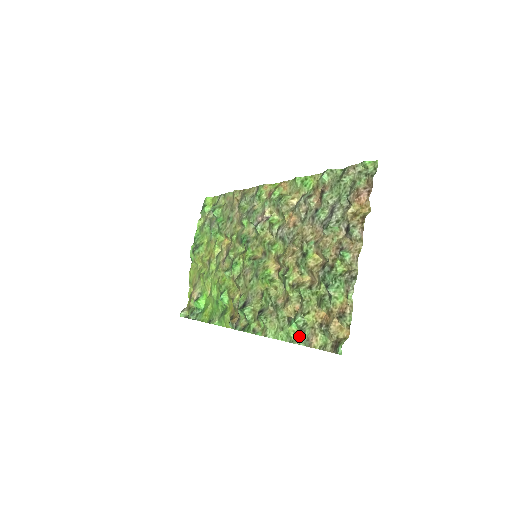
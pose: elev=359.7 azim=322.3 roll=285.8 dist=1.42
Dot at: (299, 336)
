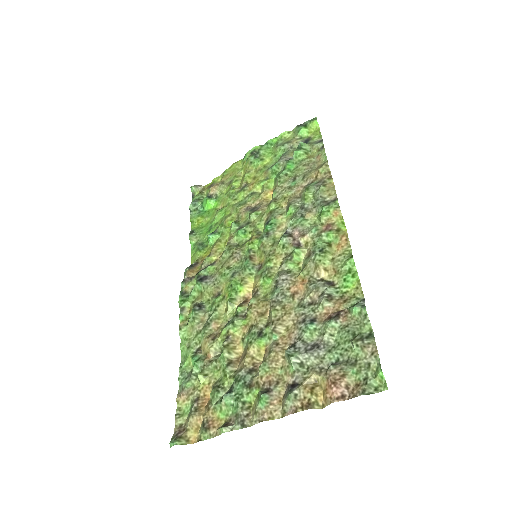
Dot at: (186, 373)
